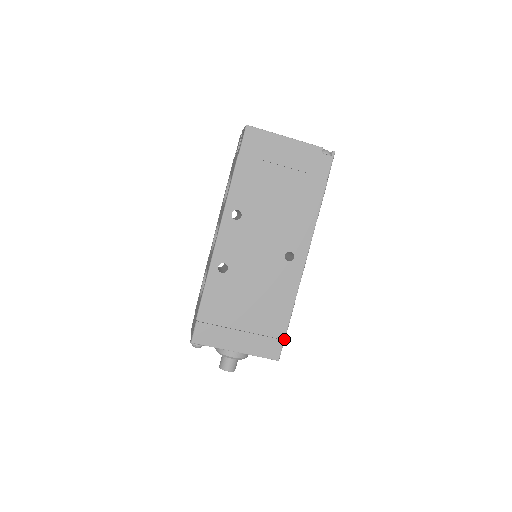
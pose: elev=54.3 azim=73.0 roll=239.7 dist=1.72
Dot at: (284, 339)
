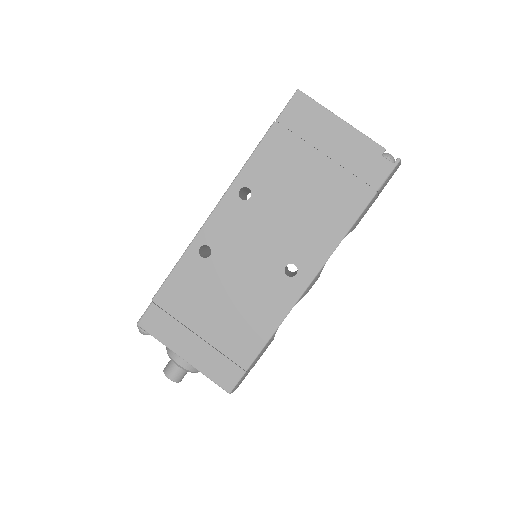
Dot at: (247, 370)
